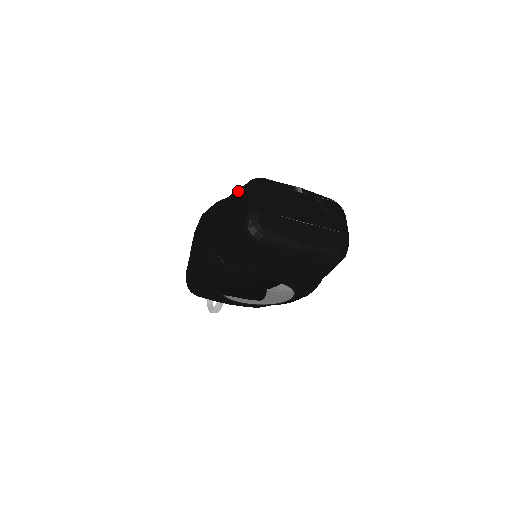
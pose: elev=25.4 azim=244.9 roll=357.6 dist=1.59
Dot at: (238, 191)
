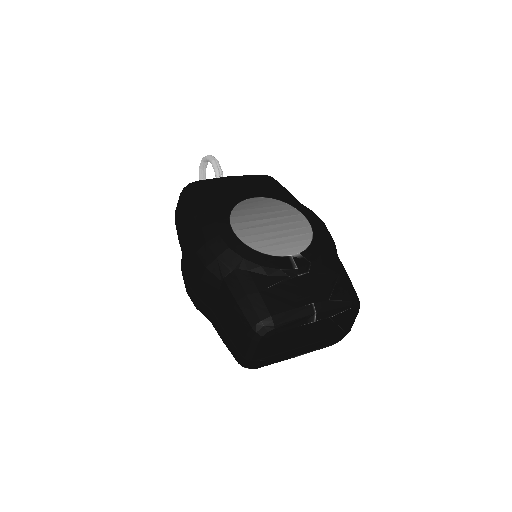
Dot at: (240, 317)
